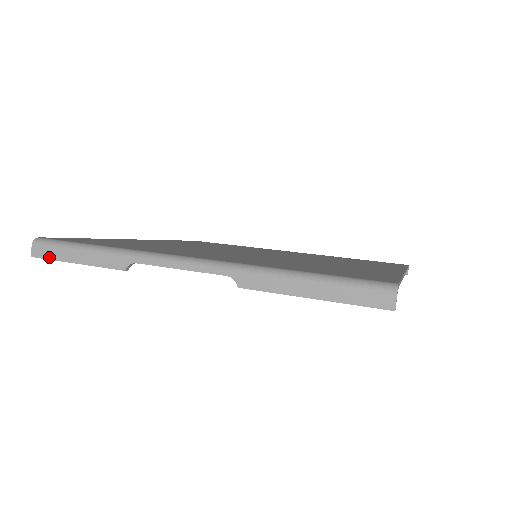
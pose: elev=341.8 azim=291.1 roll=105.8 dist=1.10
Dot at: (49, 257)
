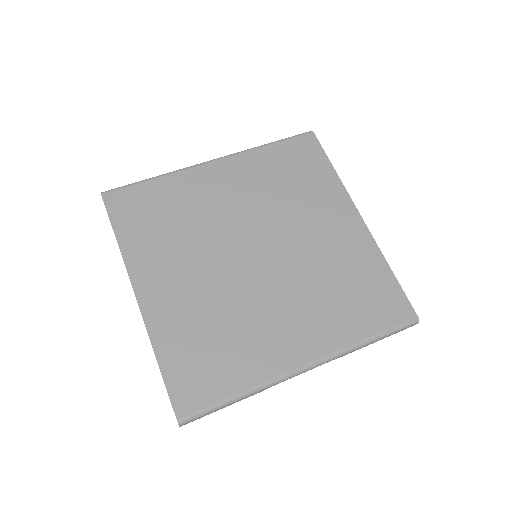
Dot at: occluded
